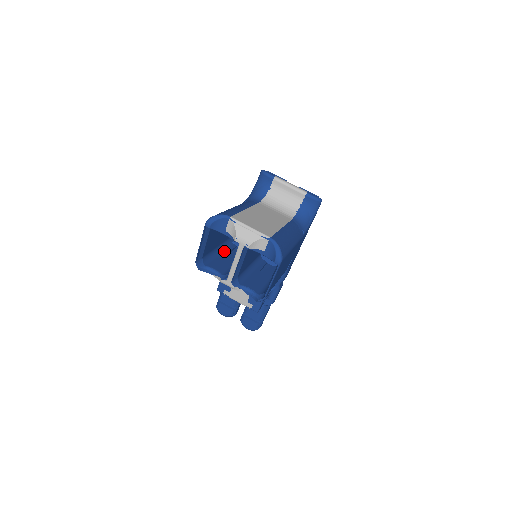
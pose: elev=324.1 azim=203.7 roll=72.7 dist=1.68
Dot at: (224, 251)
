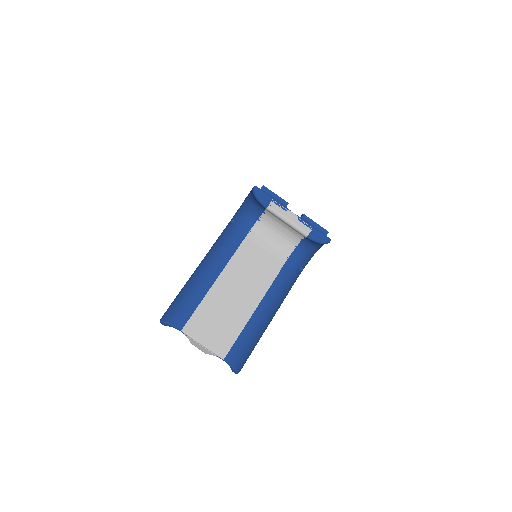
Dot at: occluded
